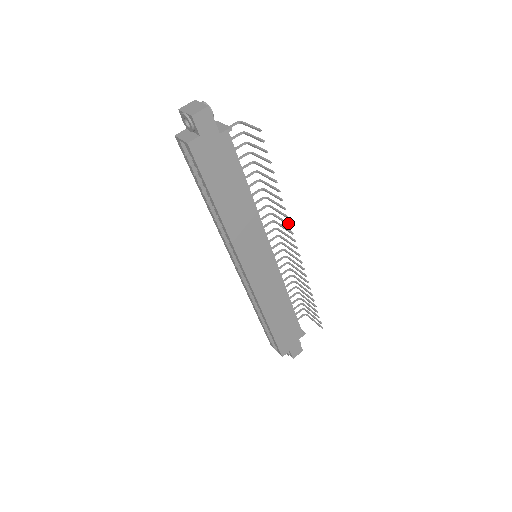
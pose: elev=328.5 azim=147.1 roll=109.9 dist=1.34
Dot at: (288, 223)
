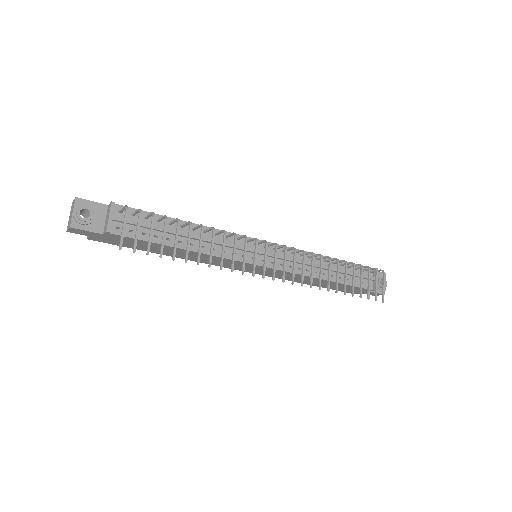
Dot at: (242, 269)
